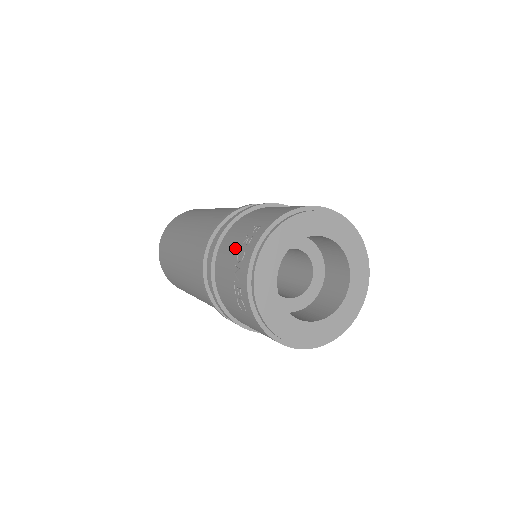
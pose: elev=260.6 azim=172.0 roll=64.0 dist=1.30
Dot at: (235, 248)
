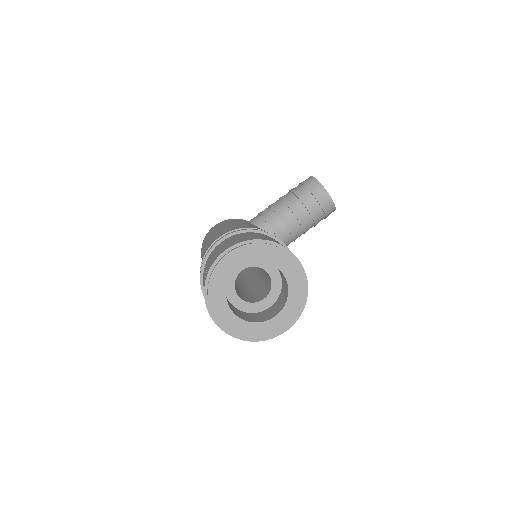
Dot at: occluded
